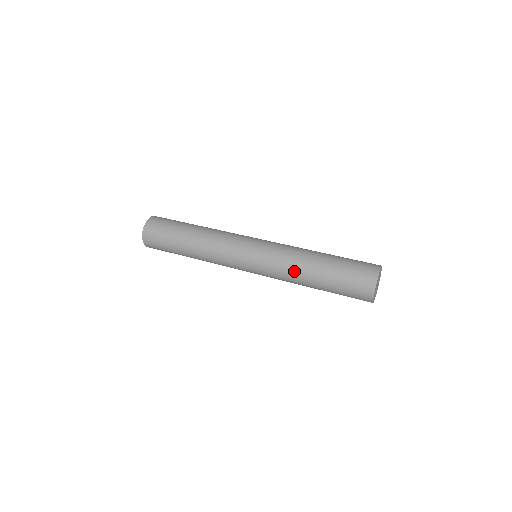
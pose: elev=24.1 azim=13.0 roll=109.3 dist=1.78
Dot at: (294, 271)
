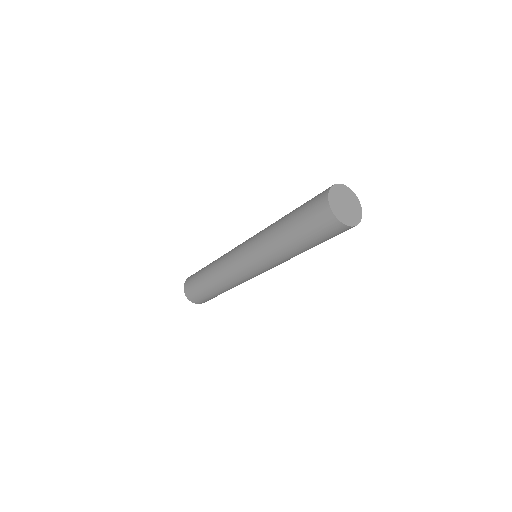
Dot at: (280, 256)
